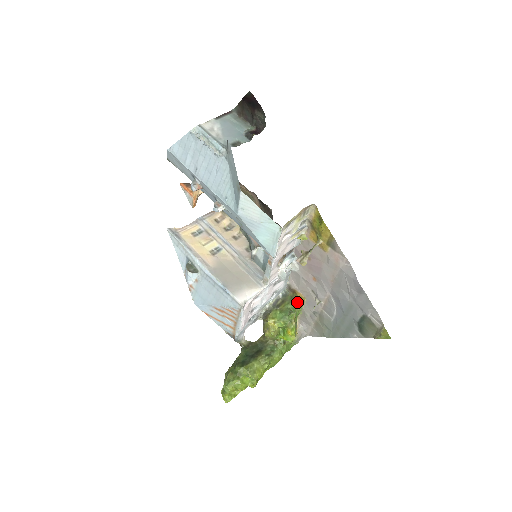
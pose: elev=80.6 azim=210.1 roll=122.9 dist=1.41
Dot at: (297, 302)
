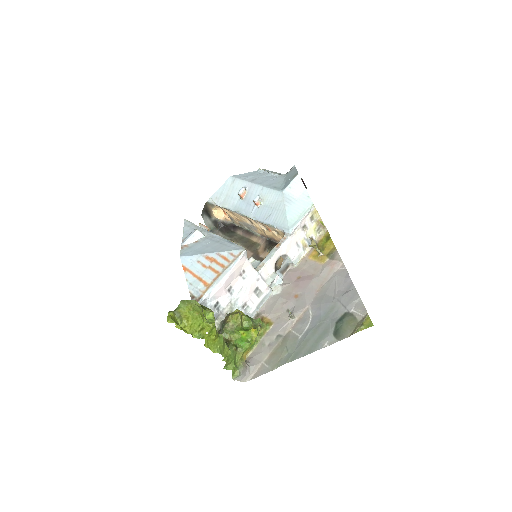
Dot at: (260, 330)
